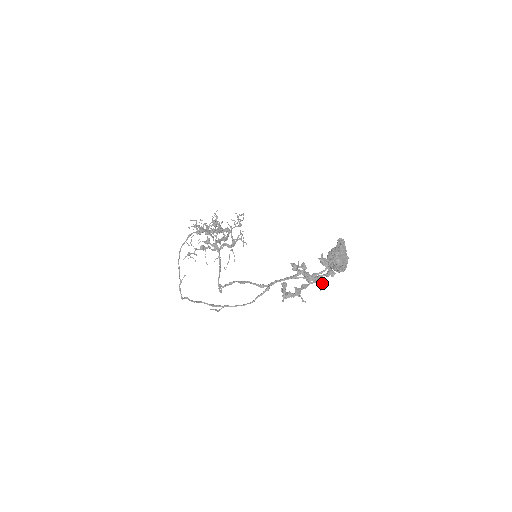
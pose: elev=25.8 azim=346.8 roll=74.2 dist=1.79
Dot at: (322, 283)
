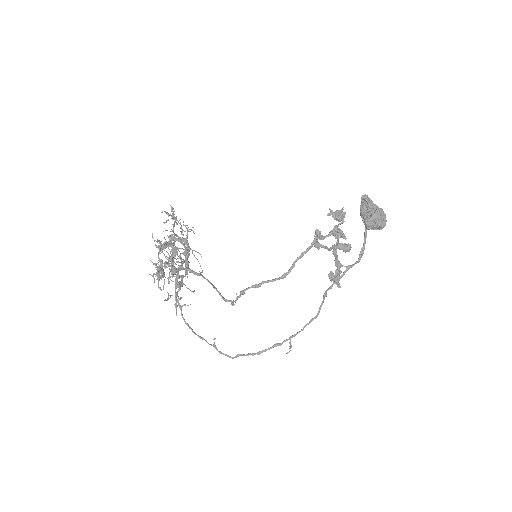
Dot at: (343, 233)
